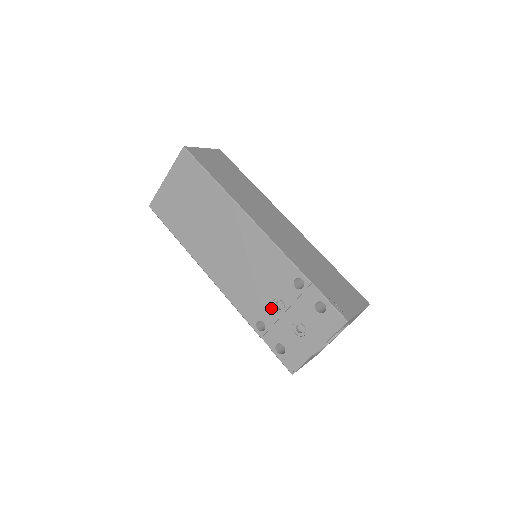
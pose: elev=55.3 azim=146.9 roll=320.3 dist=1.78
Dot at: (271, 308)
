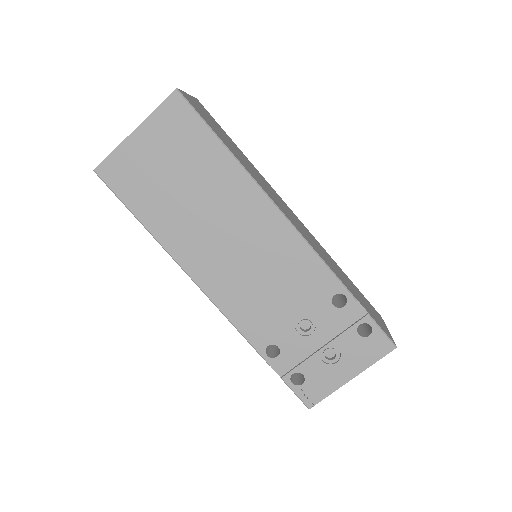
Dot at: (293, 329)
